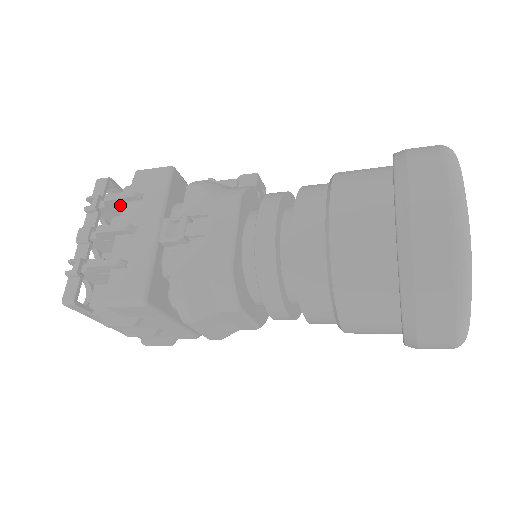
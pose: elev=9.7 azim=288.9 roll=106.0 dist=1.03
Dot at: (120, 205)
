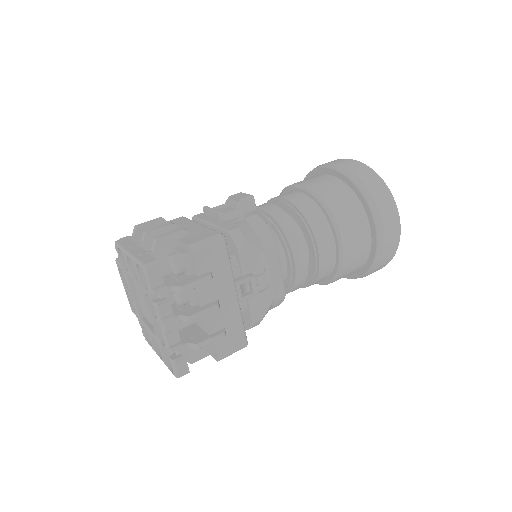
Dot at: occluded
